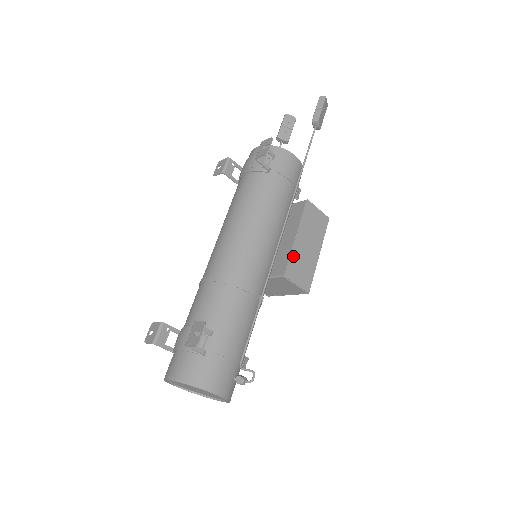
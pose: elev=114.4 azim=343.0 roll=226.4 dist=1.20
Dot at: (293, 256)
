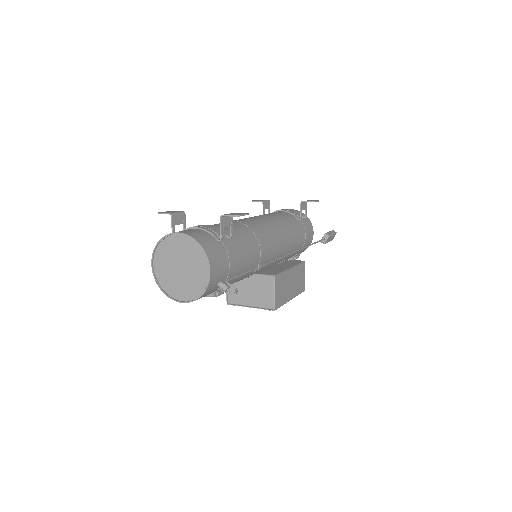
Dot at: (284, 275)
